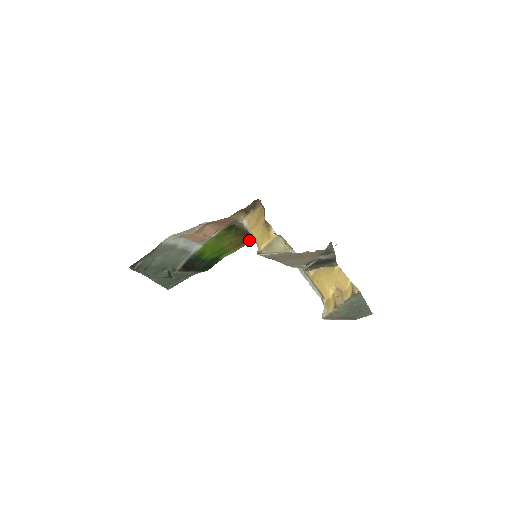
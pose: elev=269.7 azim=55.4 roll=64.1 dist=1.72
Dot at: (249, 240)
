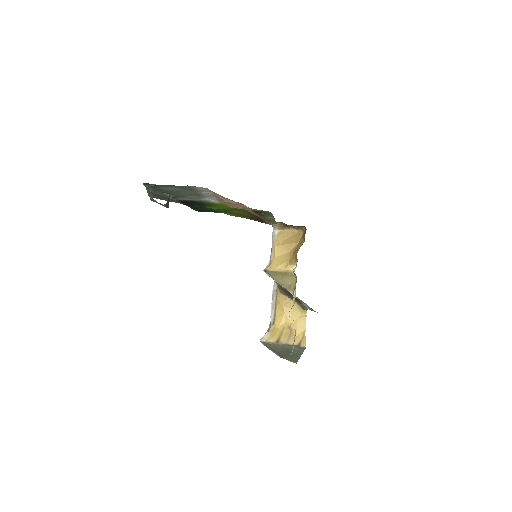
Dot at: (255, 219)
